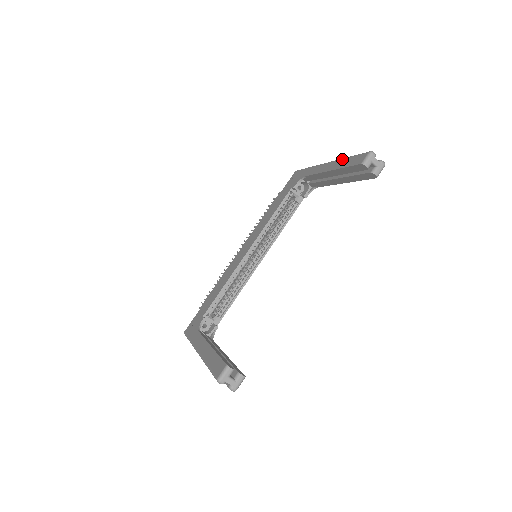
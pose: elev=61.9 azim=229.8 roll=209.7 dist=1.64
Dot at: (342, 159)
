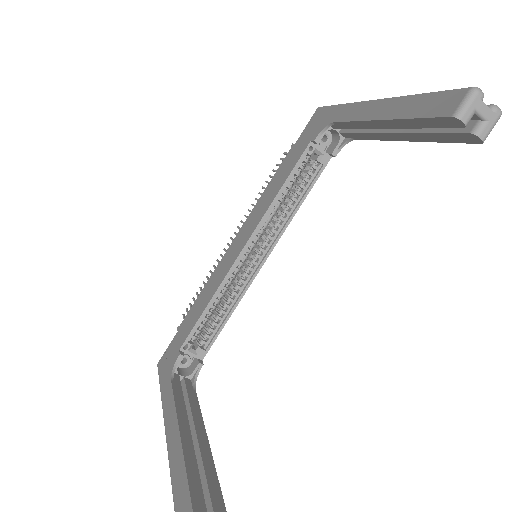
Dot at: (404, 98)
